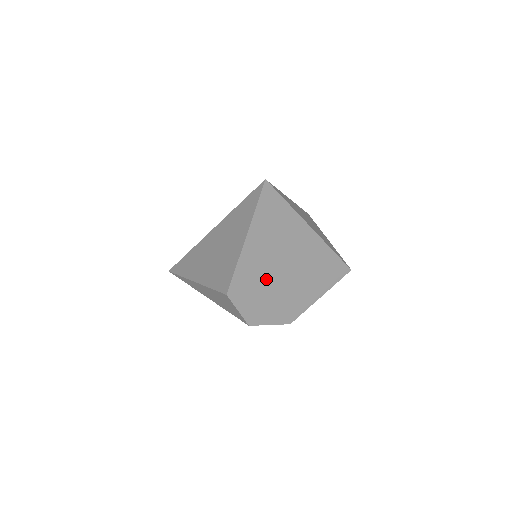
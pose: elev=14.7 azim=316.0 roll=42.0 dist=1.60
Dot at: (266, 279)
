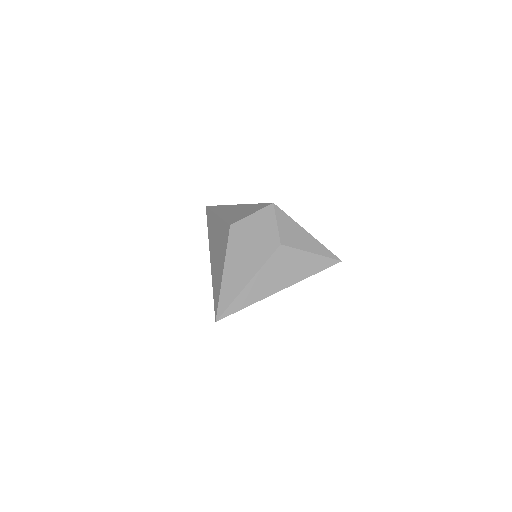
Dot at: occluded
